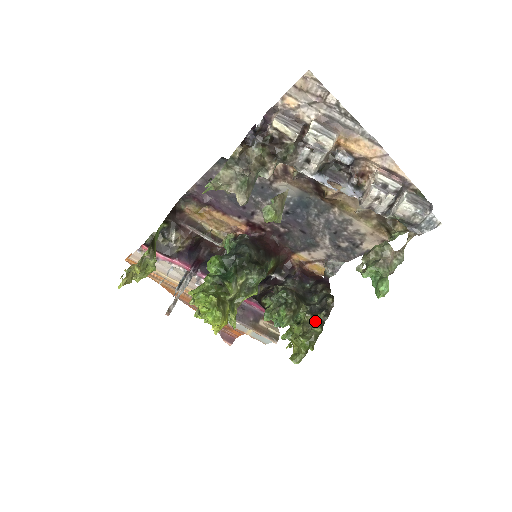
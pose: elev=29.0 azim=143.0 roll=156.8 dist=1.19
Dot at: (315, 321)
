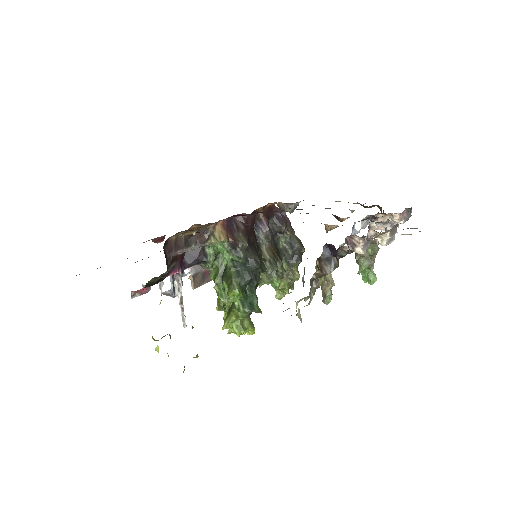
Dot at: occluded
